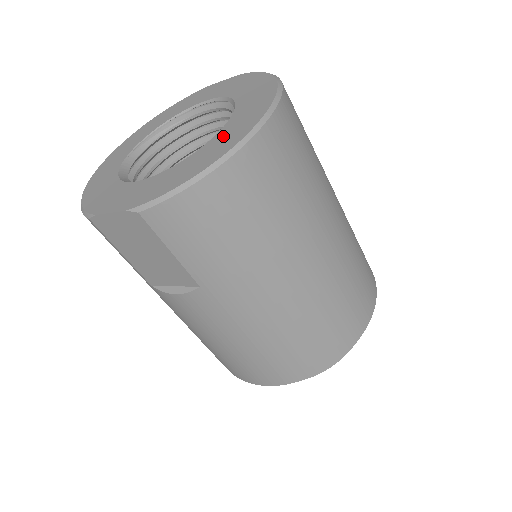
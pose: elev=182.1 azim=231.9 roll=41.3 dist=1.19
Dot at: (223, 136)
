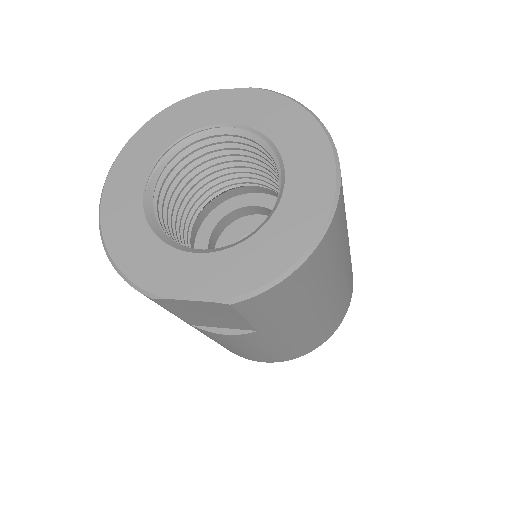
Dot at: (294, 208)
